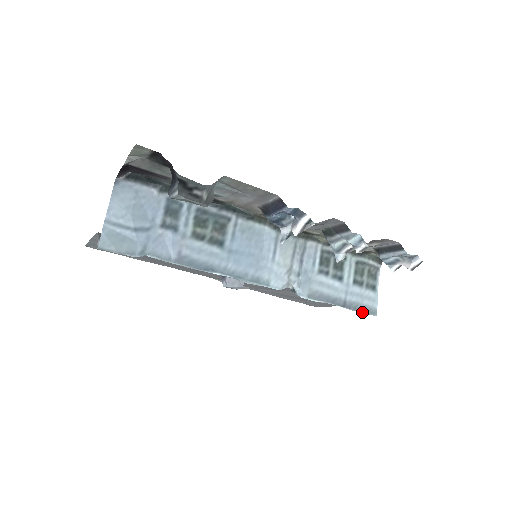
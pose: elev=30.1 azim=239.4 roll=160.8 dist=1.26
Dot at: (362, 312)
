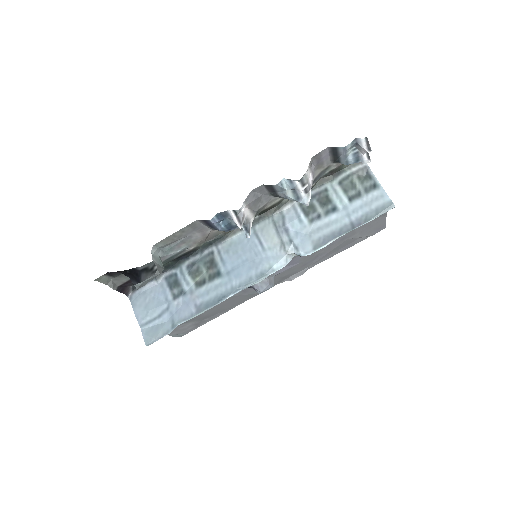
Dot at: (377, 216)
